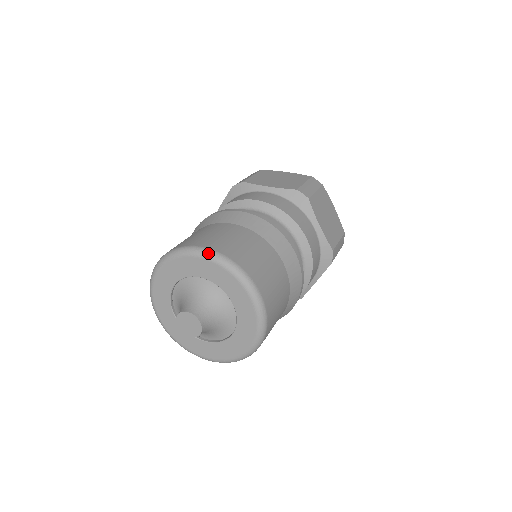
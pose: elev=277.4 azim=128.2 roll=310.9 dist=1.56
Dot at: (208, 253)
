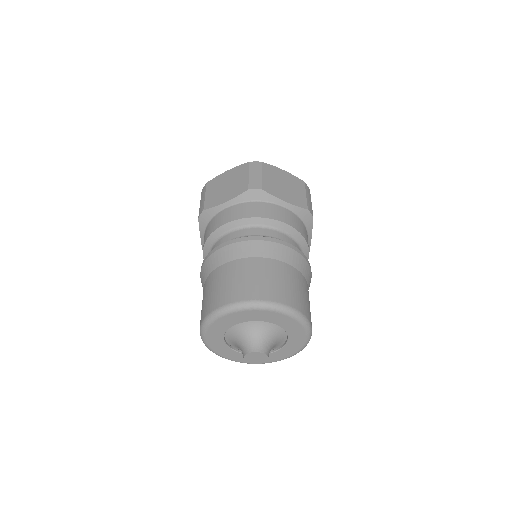
Dot at: (232, 308)
